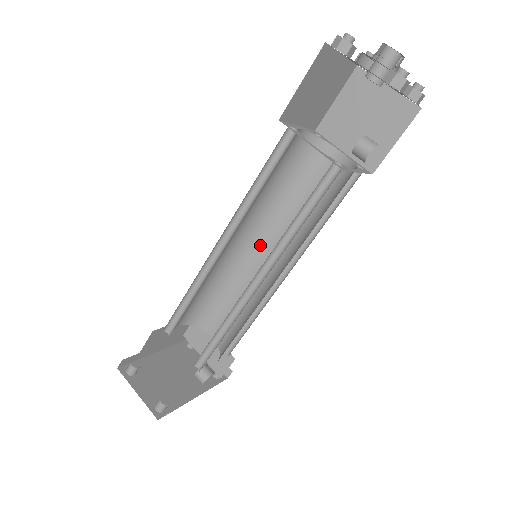
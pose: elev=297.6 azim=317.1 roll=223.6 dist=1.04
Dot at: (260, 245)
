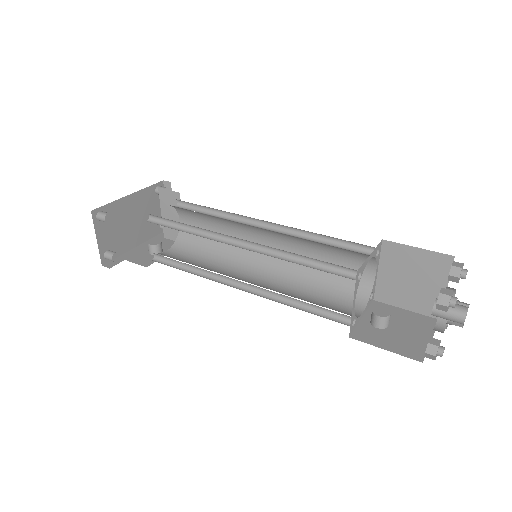
Dot at: (268, 235)
